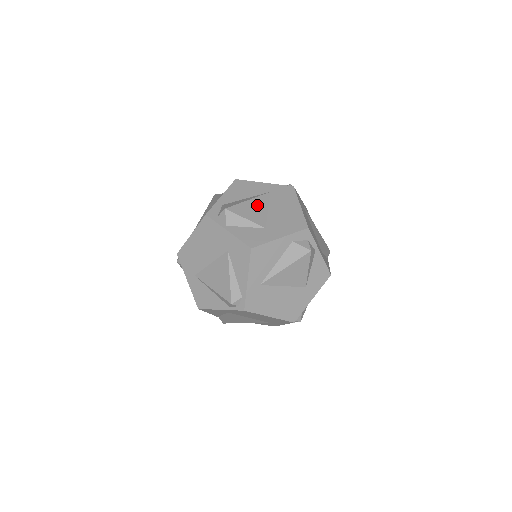
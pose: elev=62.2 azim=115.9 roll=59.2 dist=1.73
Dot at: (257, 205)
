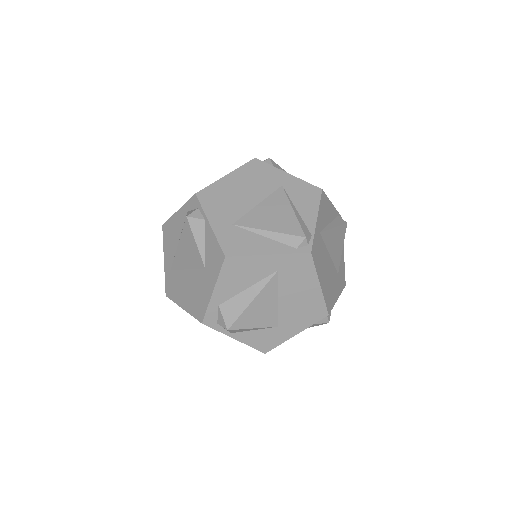
Dot at: (264, 302)
